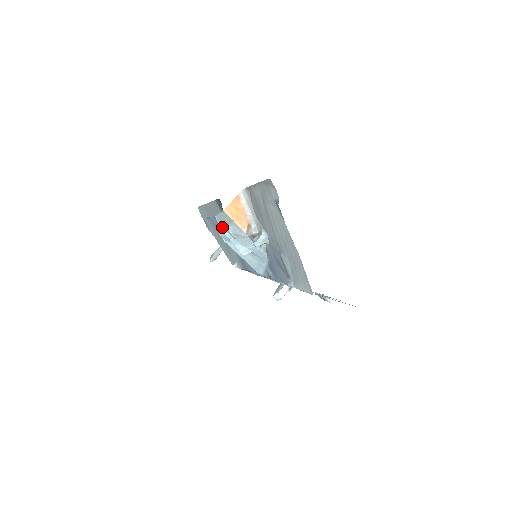
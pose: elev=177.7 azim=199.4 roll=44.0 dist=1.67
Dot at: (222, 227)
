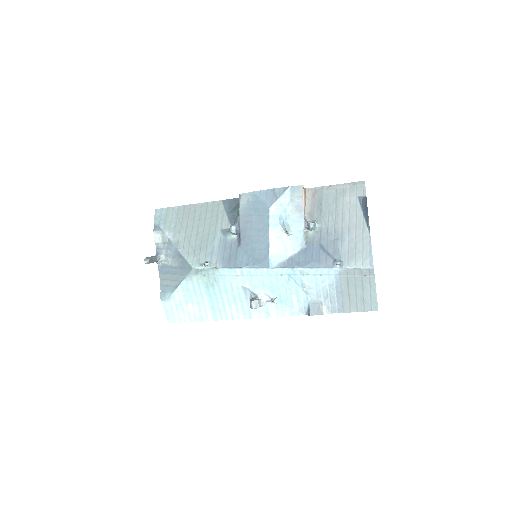
Dot at: (284, 199)
